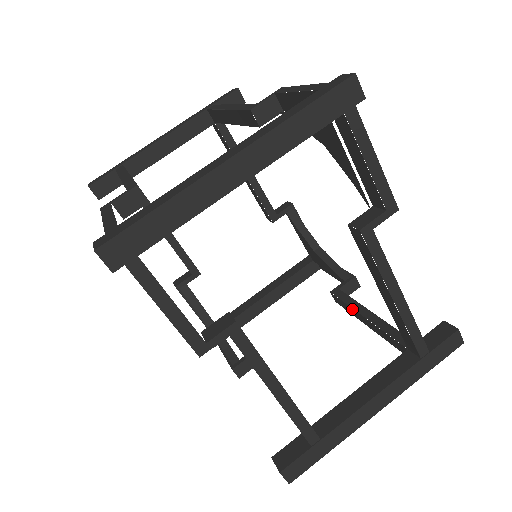
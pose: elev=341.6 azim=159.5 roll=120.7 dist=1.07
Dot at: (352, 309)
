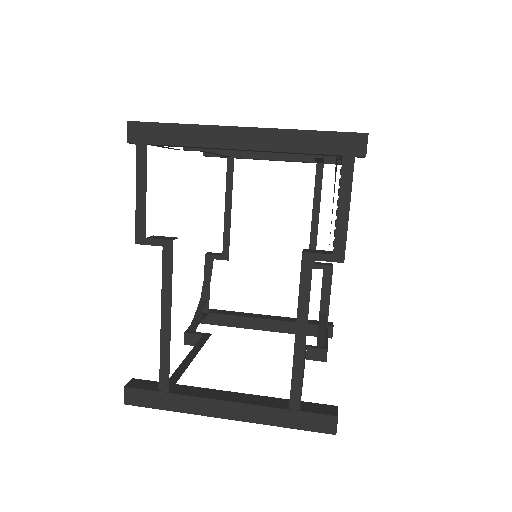
Dot at: occluded
